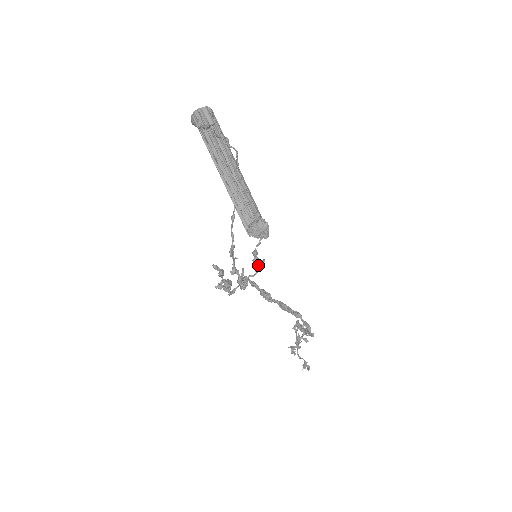
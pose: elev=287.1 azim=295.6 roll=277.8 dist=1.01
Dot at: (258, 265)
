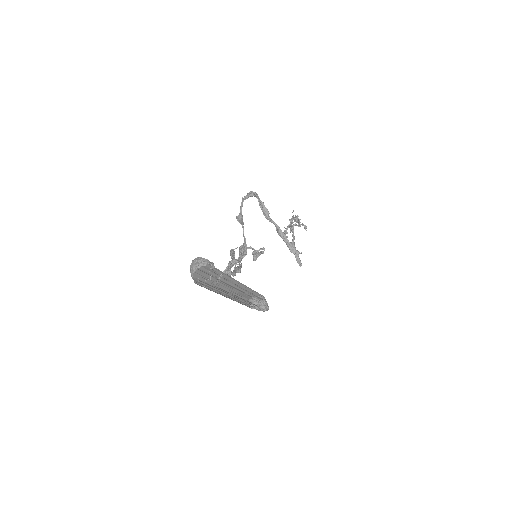
Dot at: (258, 255)
